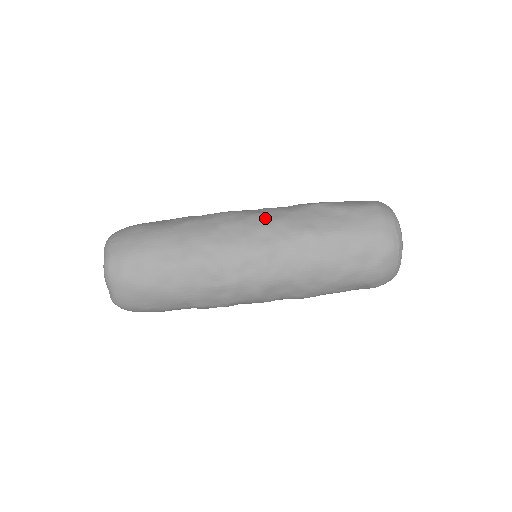
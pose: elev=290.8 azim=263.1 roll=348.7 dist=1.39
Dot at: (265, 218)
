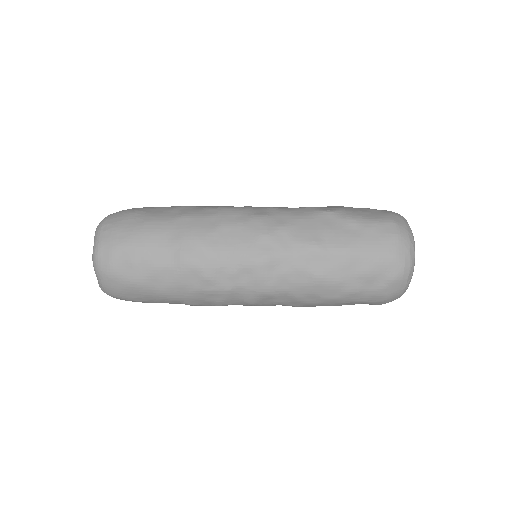
Dot at: (269, 223)
